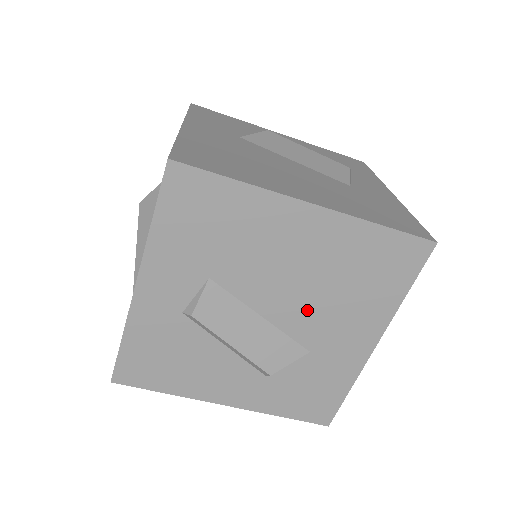
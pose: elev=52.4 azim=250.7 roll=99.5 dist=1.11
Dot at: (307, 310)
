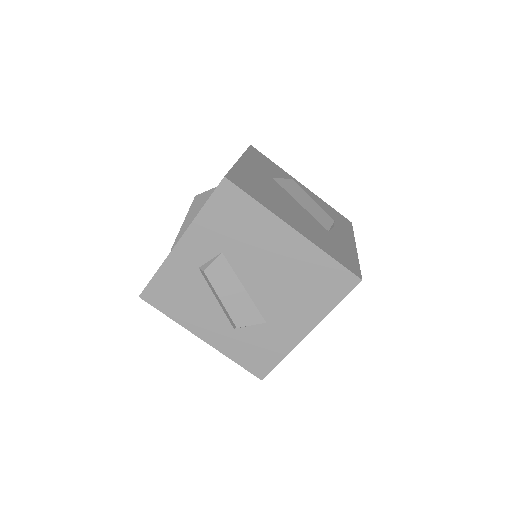
Dot at: (273, 294)
